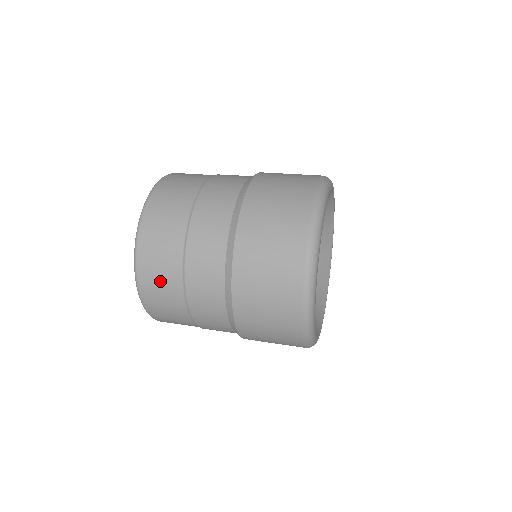
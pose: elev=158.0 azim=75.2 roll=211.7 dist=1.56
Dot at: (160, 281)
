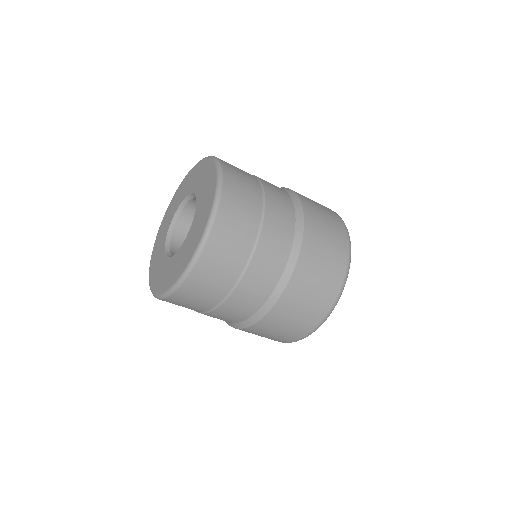
Dot at: occluded
